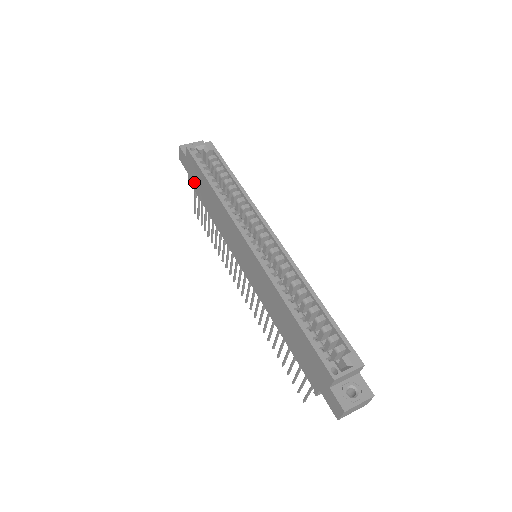
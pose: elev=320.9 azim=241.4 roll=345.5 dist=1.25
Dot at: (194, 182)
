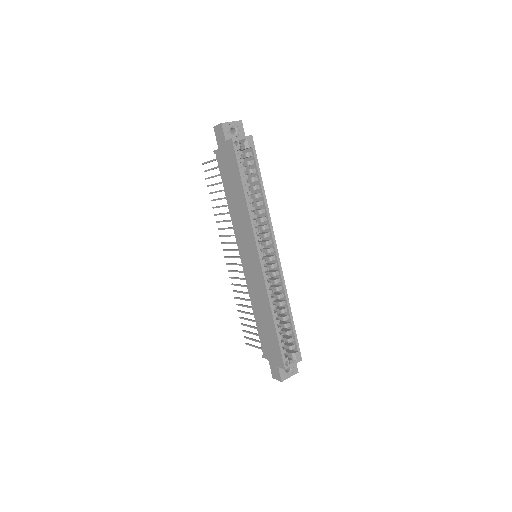
Dot at: (223, 163)
